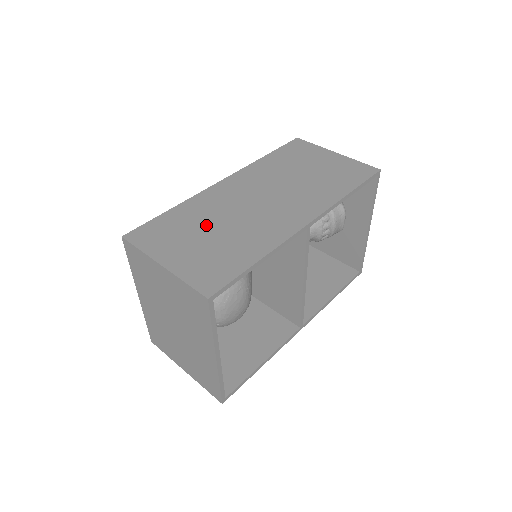
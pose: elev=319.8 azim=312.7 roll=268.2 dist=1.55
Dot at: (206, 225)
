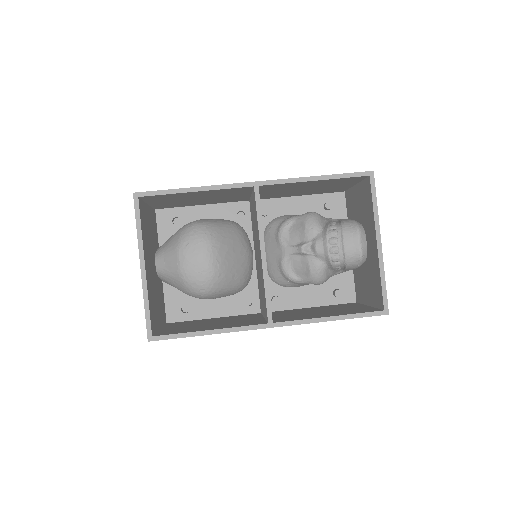
Dot at: occluded
